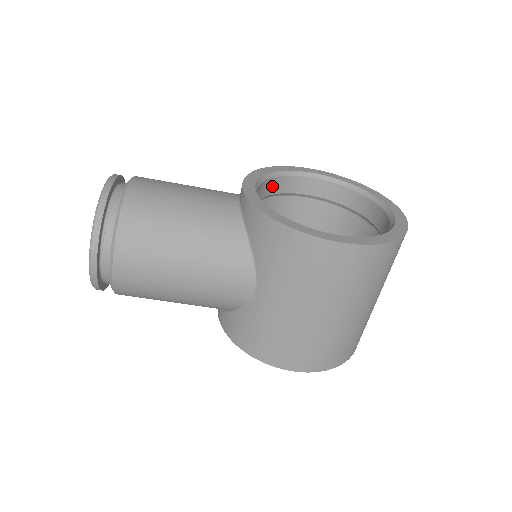
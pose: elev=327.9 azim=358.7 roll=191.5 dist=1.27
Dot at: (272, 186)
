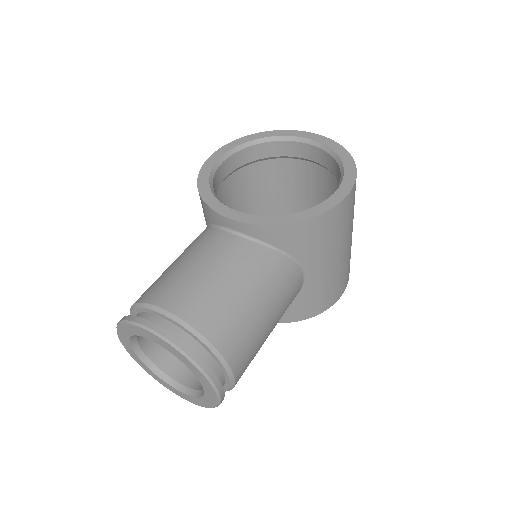
Dot at: occluded
